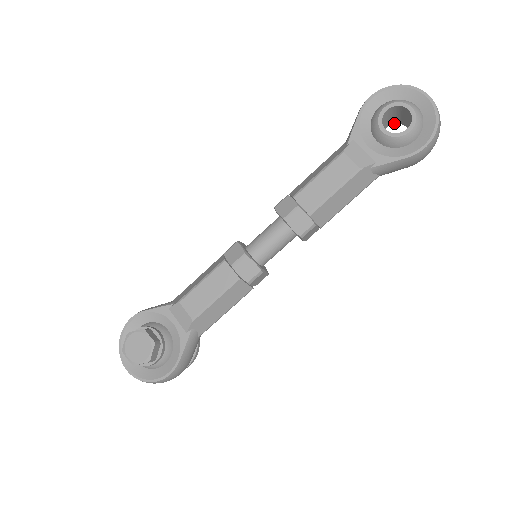
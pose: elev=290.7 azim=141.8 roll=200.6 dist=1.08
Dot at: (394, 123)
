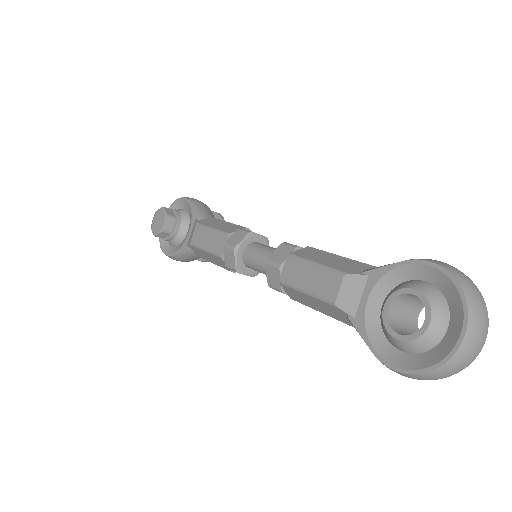
Dot at: occluded
